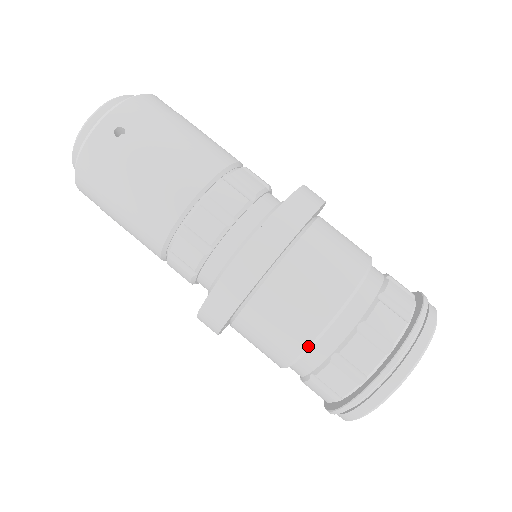
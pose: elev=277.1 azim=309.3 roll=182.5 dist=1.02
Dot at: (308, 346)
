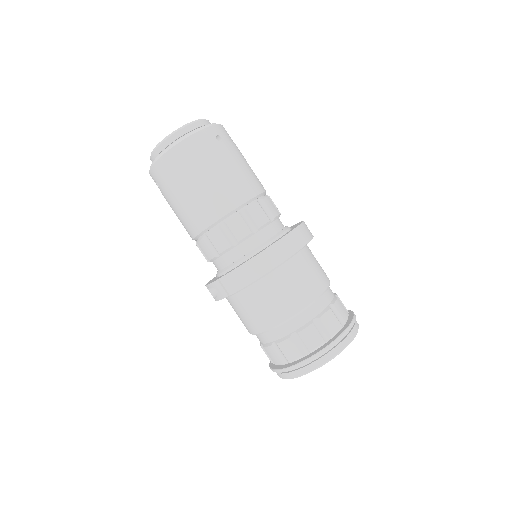
Dot at: (303, 309)
